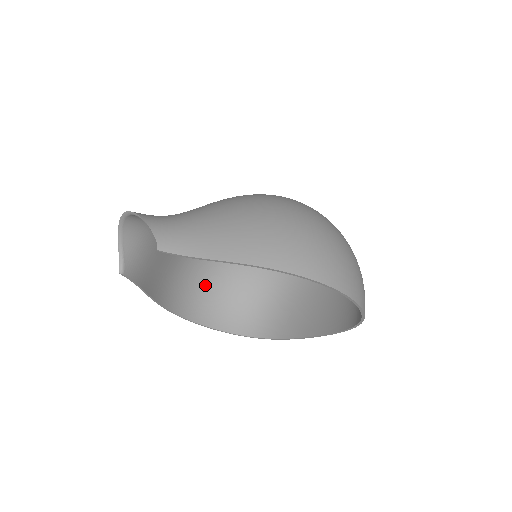
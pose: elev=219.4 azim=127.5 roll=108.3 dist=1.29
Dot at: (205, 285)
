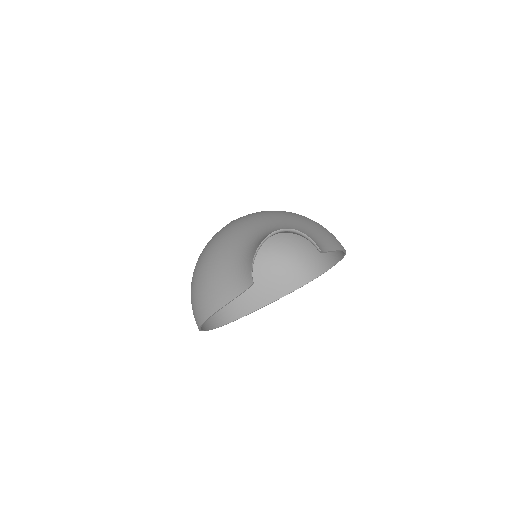
Dot at: occluded
